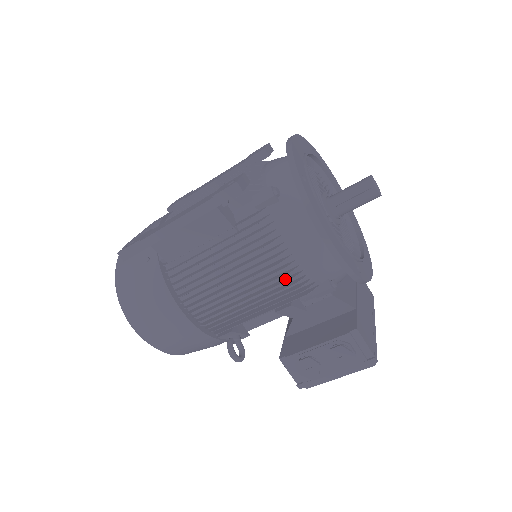
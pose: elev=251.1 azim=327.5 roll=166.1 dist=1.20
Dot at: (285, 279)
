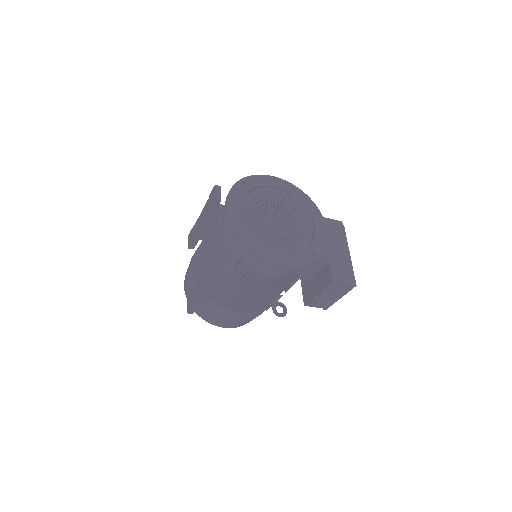
Dot at: (277, 282)
